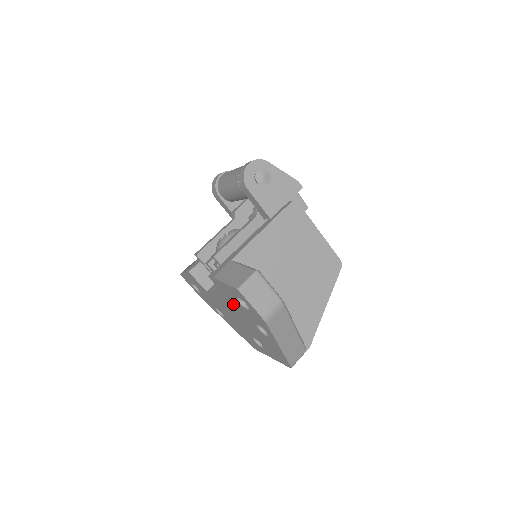
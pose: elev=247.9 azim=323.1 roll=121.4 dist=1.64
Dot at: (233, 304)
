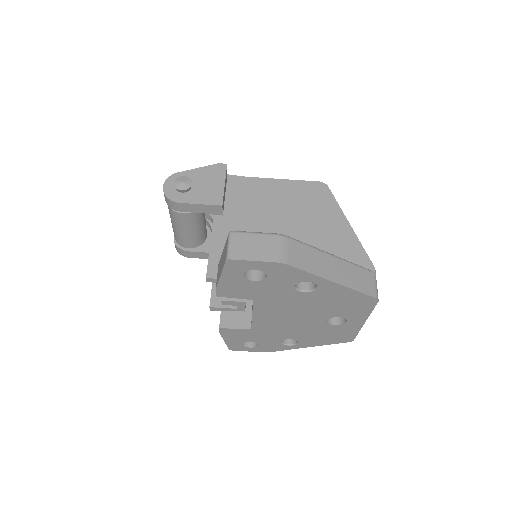
Dot at: (262, 298)
